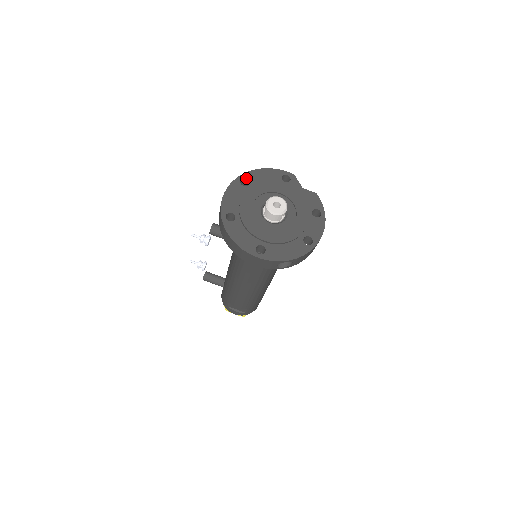
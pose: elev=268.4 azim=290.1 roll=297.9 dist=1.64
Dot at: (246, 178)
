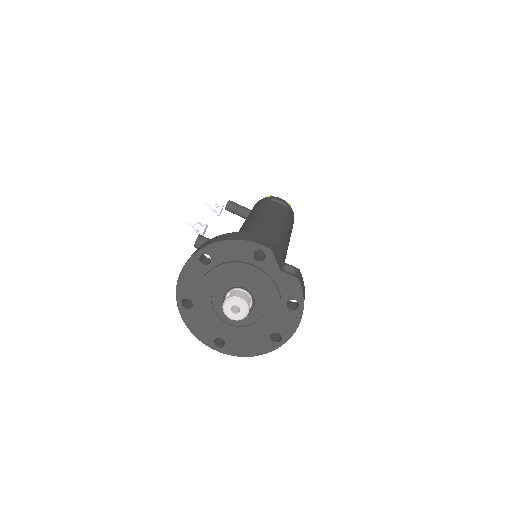
Dot at: (207, 254)
